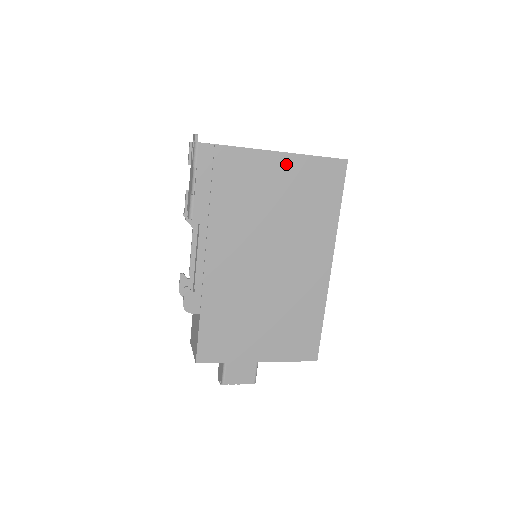
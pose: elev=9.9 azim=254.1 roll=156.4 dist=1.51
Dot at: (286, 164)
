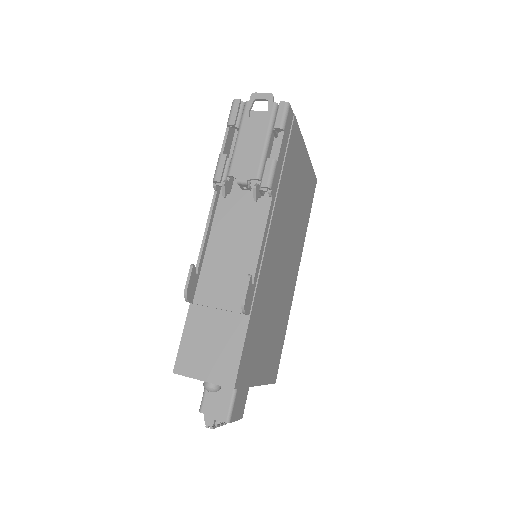
Dot at: (306, 164)
